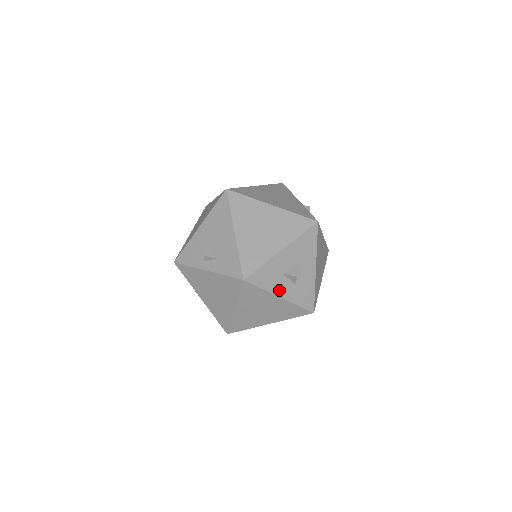
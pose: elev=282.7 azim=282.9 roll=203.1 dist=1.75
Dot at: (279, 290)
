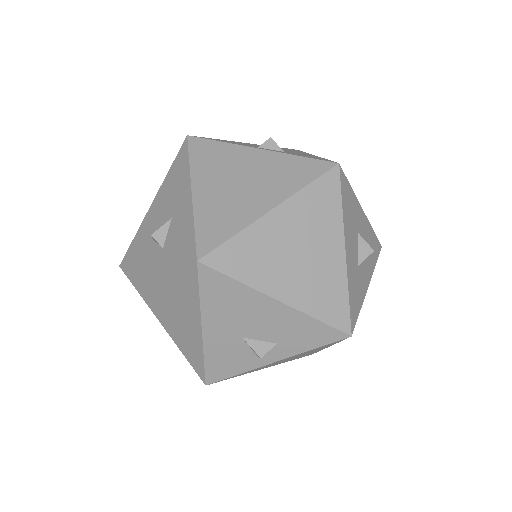
Dot at: (364, 284)
